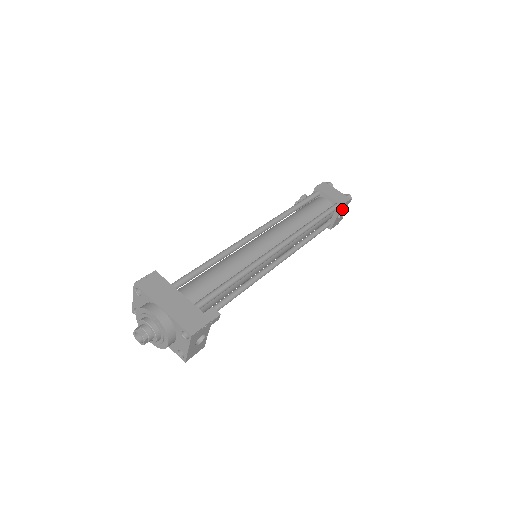
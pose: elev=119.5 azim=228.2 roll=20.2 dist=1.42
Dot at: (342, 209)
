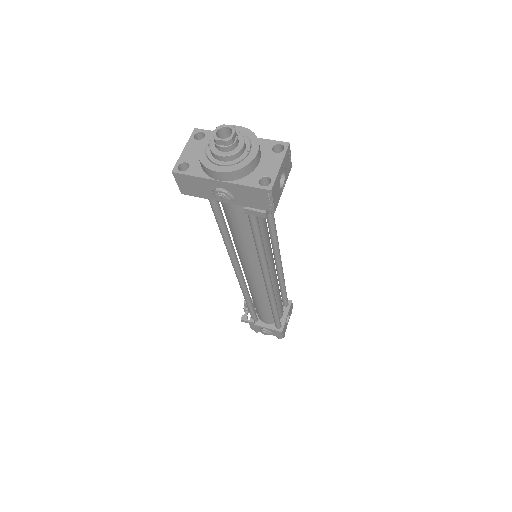
Dot at: (289, 311)
